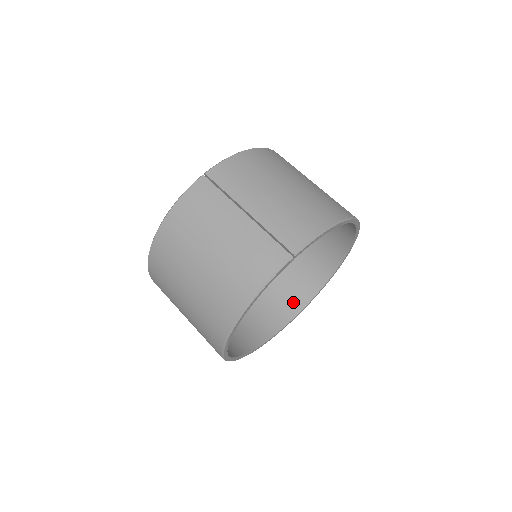
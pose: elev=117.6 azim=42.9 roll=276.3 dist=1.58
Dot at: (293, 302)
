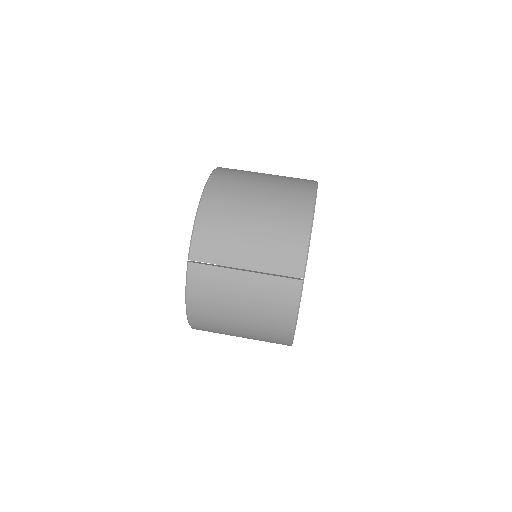
Dot at: occluded
